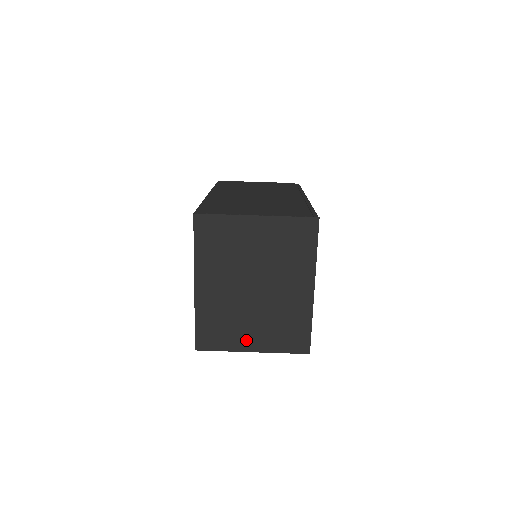
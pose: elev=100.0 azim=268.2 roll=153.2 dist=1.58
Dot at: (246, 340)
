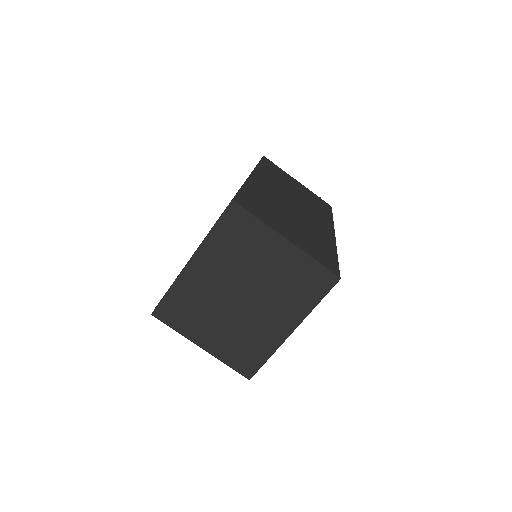
Dot at: (202, 335)
